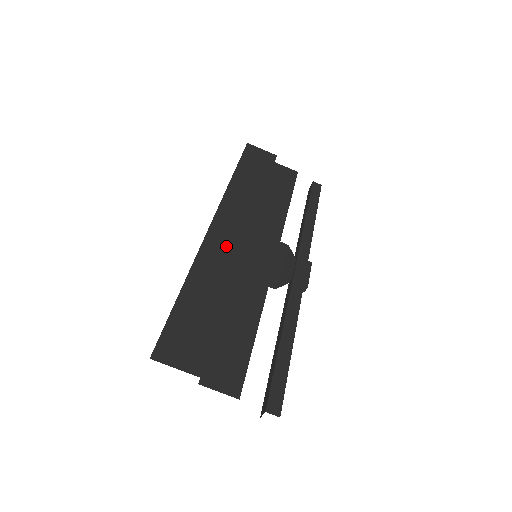
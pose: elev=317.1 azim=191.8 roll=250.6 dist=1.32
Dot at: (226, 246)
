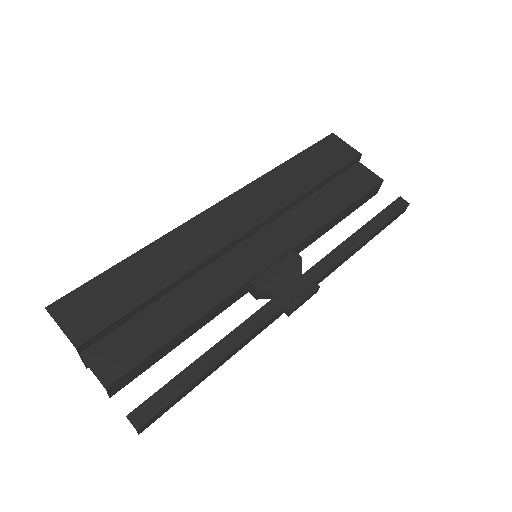
Dot at: (212, 232)
